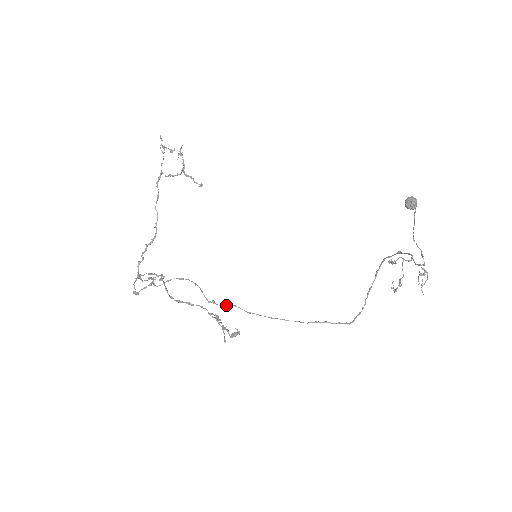
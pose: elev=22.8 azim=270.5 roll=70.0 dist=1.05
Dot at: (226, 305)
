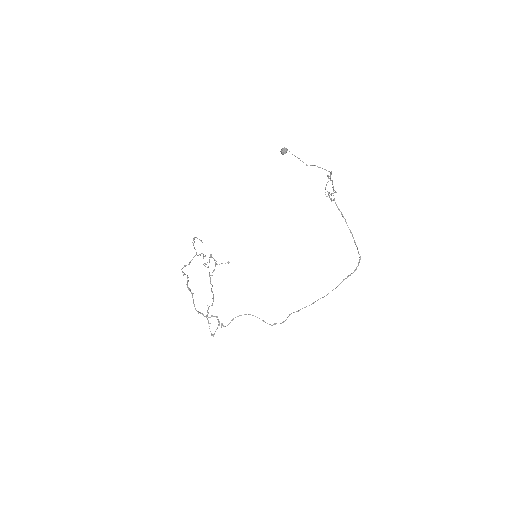
Dot at: (285, 320)
